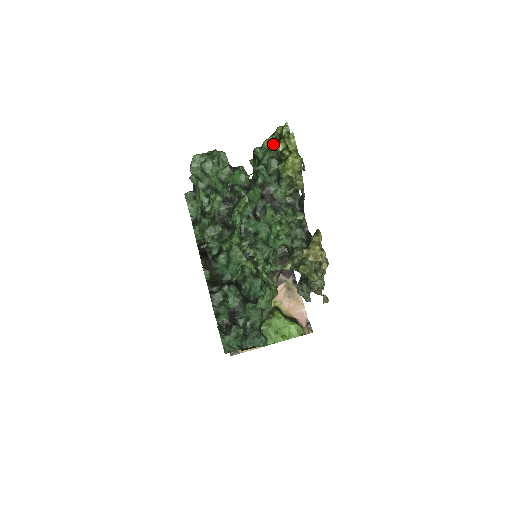
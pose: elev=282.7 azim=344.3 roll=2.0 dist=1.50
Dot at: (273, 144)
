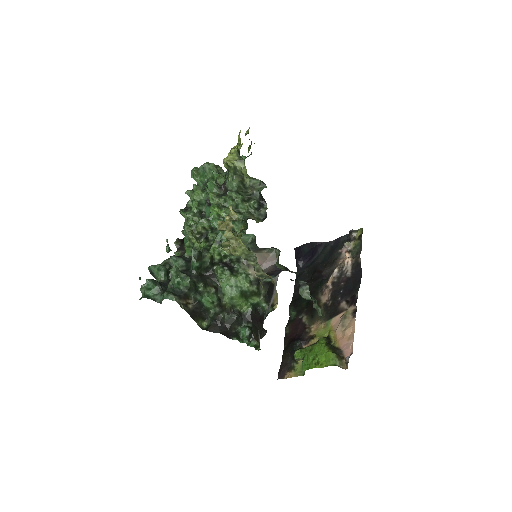
Dot at: occluded
